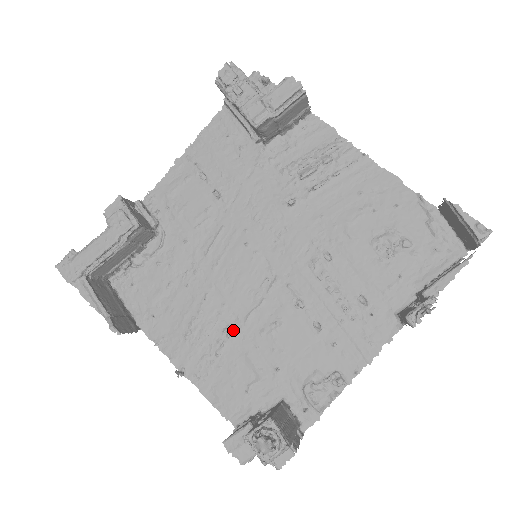
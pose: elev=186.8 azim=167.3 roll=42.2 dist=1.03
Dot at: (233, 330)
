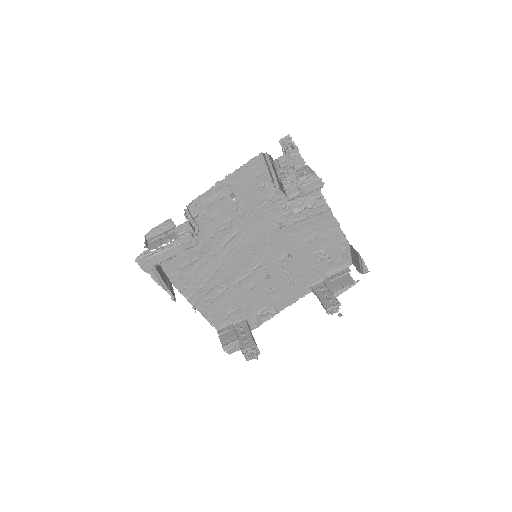
Dot at: (228, 287)
